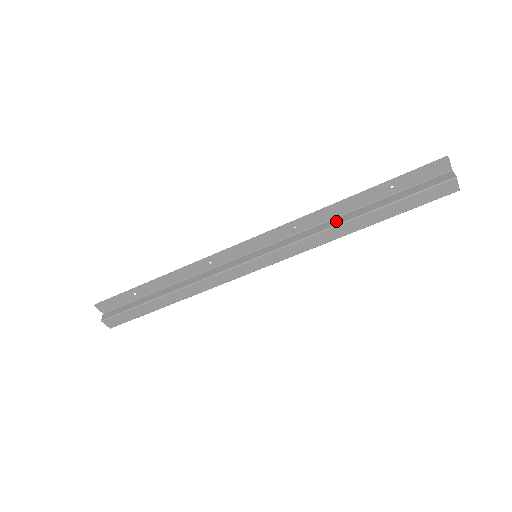
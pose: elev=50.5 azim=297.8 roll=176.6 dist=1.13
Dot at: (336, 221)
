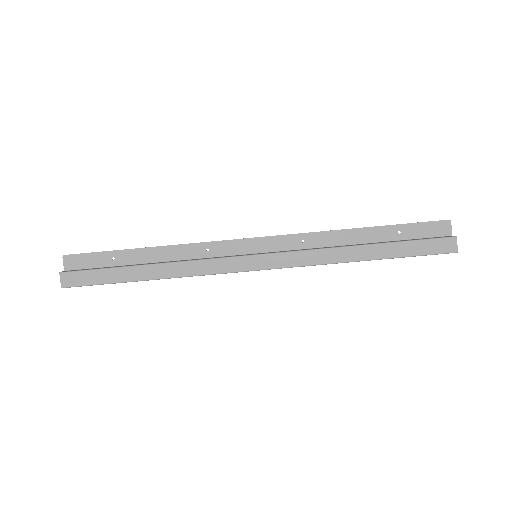
Dot at: (343, 246)
